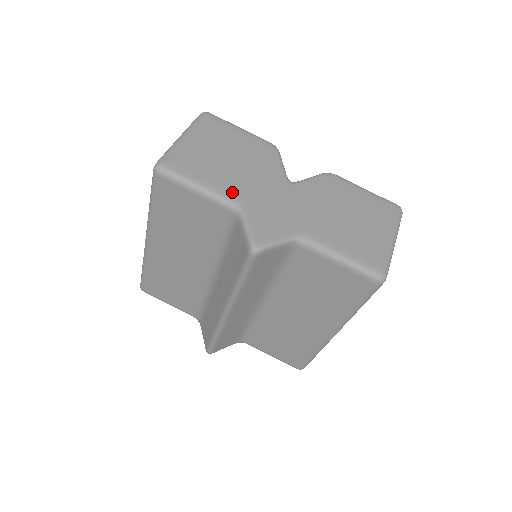
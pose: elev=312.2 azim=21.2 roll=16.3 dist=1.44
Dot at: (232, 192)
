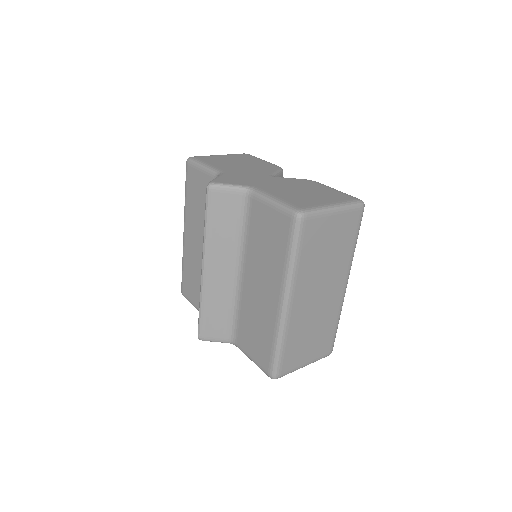
Dot at: (223, 169)
